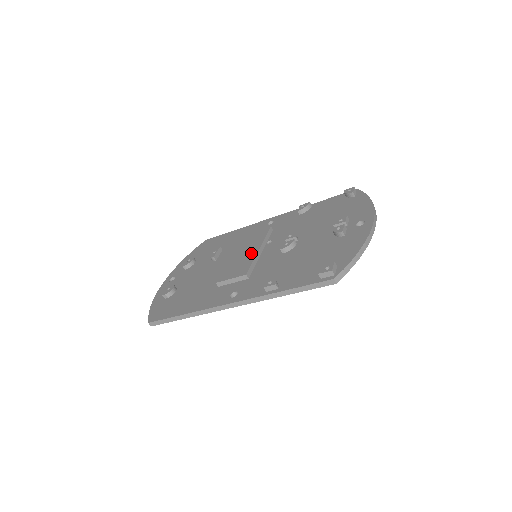
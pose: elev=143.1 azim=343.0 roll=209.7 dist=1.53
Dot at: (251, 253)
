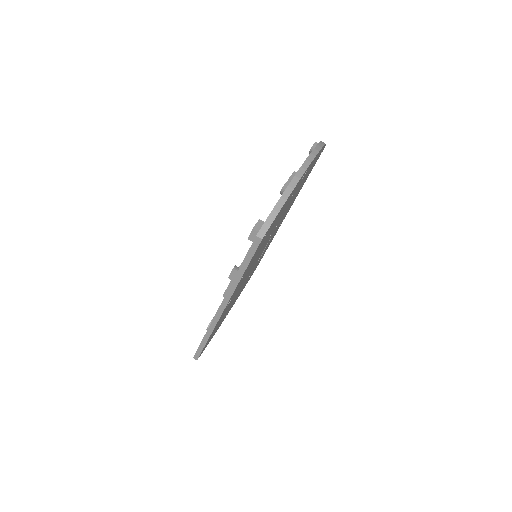
Dot at: occluded
